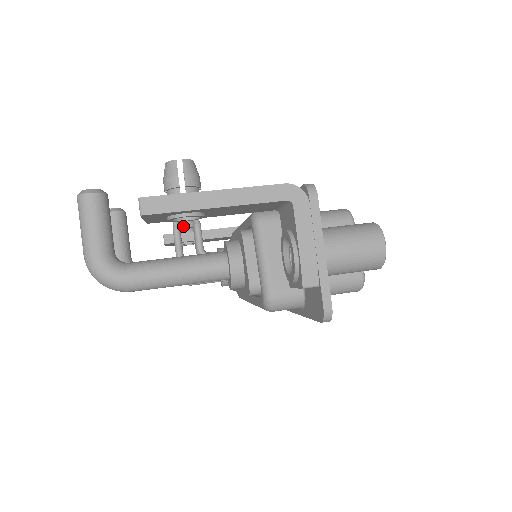
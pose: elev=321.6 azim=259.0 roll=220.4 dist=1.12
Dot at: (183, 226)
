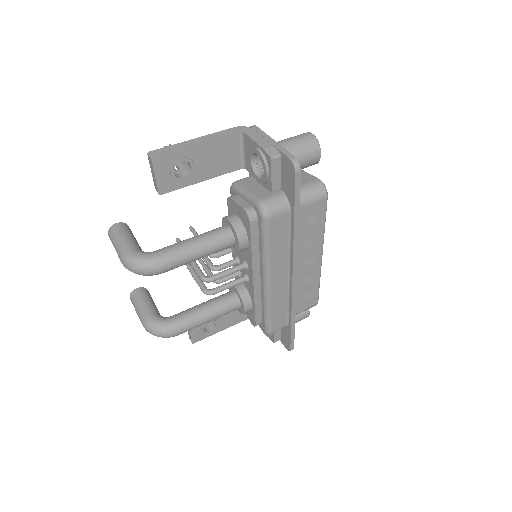
Dot at: occluded
